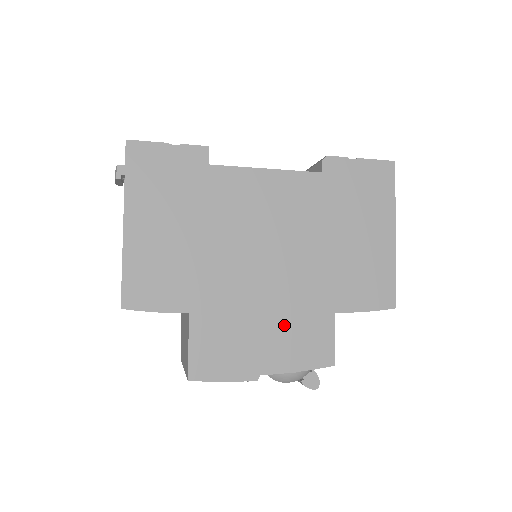
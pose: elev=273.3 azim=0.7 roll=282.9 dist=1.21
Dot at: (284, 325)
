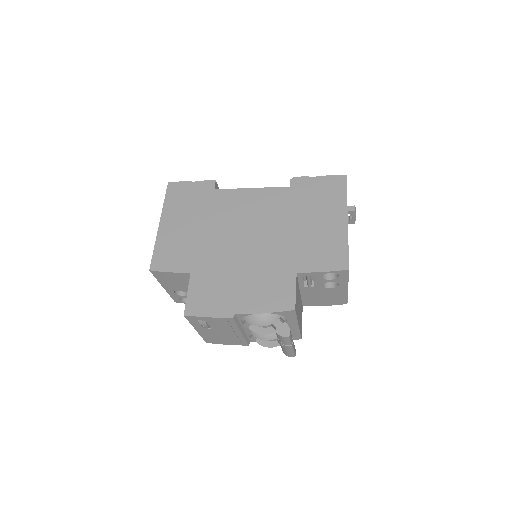
Dot at: (256, 281)
